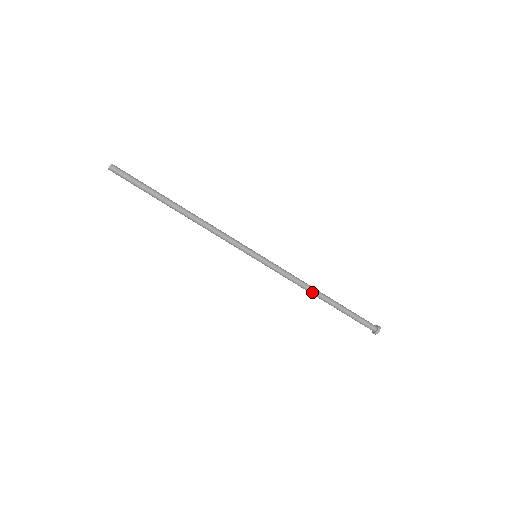
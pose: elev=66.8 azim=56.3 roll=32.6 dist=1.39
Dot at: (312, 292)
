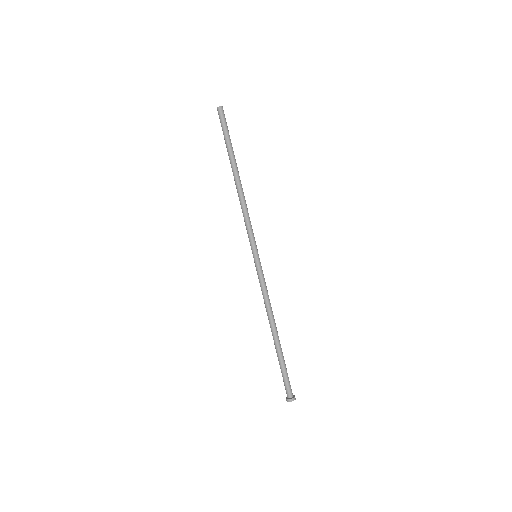
Dot at: (270, 321)
